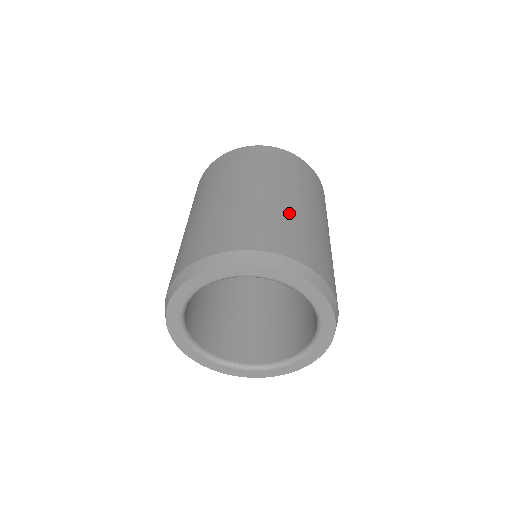
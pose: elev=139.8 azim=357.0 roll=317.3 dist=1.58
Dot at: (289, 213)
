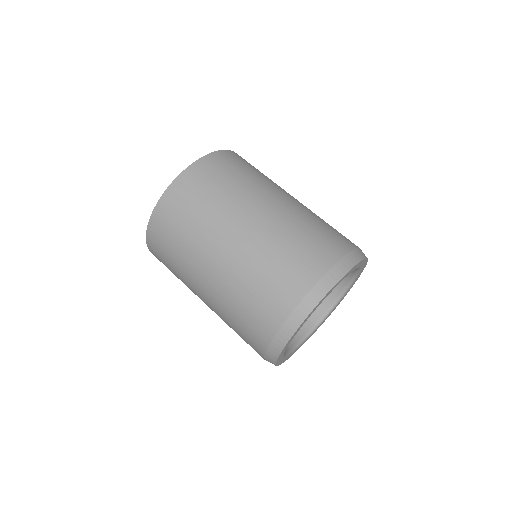
Dot at: (245, 267)
